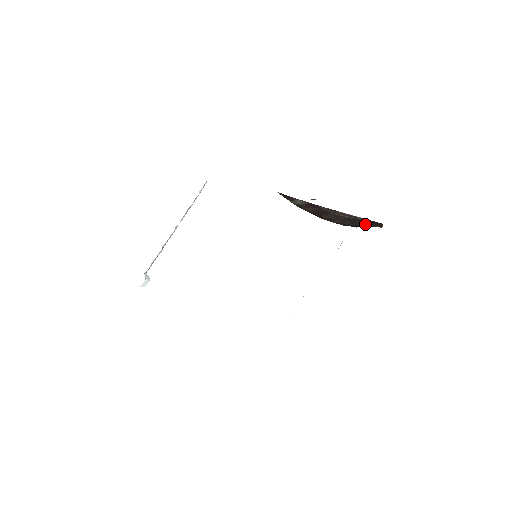
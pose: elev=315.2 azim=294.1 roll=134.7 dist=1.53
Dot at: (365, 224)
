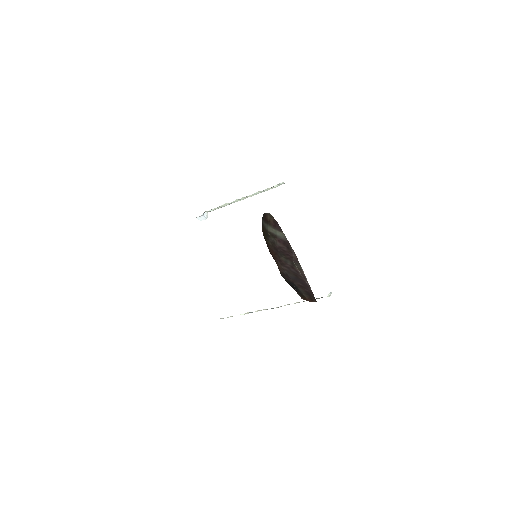
Dot at: (302, 288)
